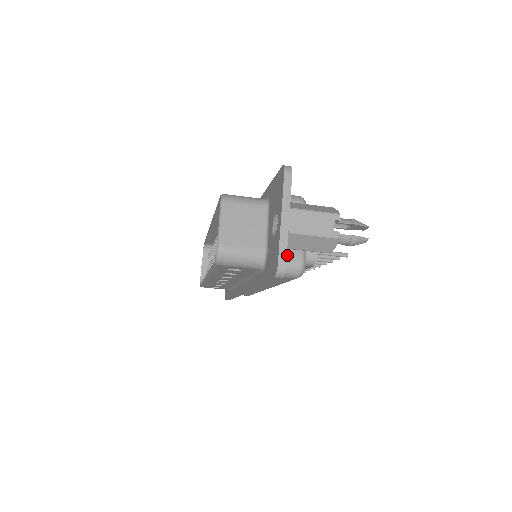
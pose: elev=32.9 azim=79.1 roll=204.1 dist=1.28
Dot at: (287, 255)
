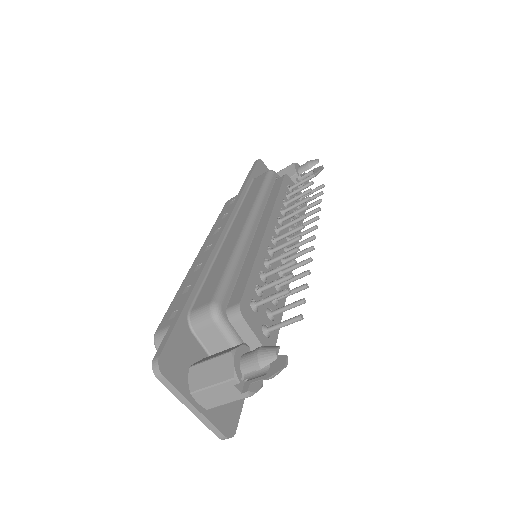
Dot at: occluded
